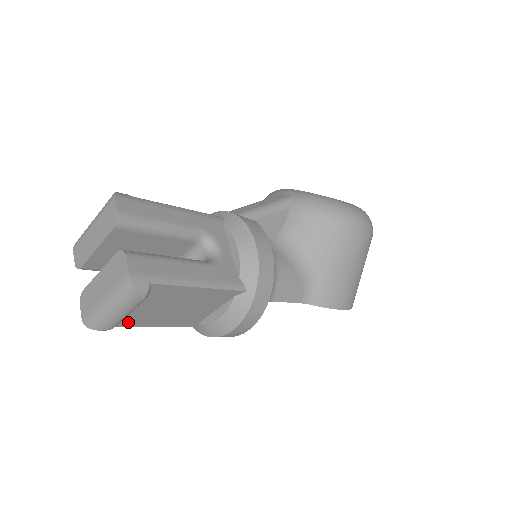
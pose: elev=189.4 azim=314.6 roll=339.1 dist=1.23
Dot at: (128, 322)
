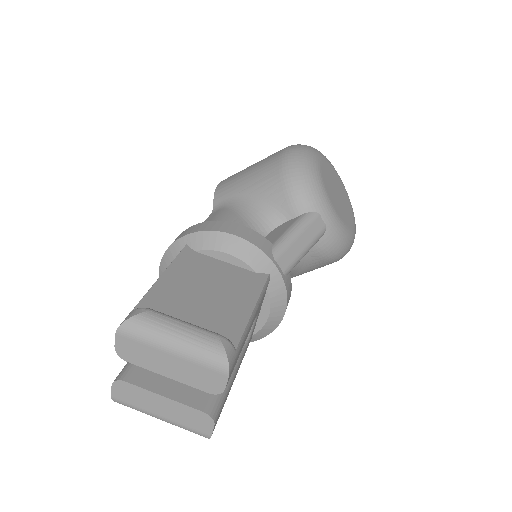
Dot at: occluded
